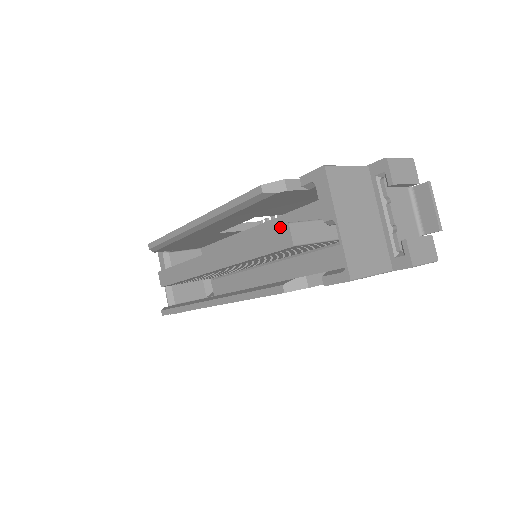
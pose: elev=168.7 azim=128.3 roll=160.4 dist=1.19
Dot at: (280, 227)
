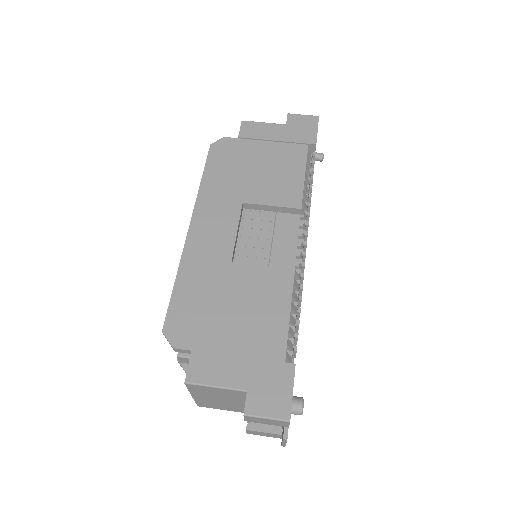
Dot at: occluded
